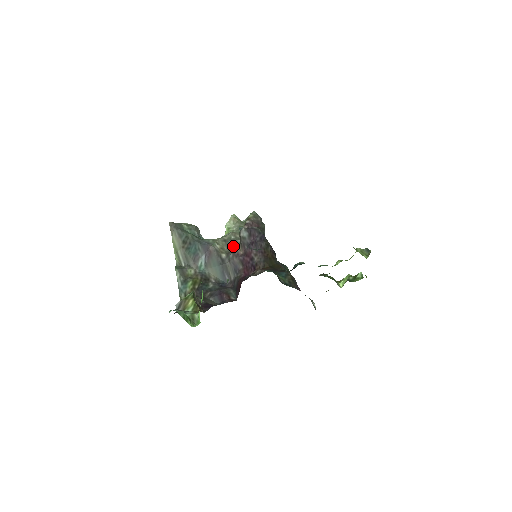
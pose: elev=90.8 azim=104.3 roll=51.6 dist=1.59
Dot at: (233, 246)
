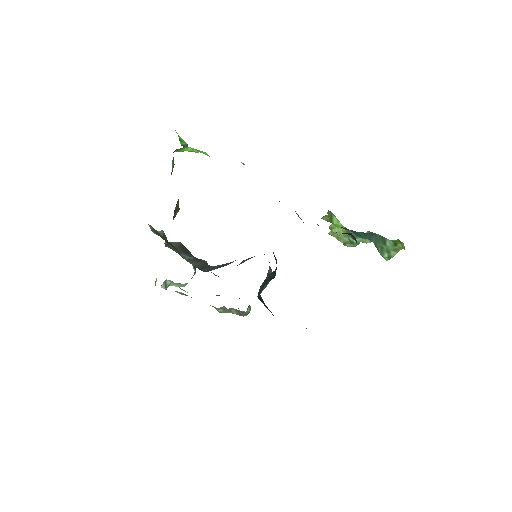
Dot at: occluded
